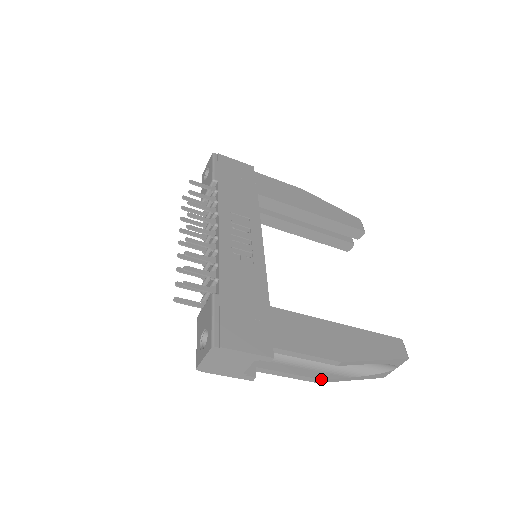
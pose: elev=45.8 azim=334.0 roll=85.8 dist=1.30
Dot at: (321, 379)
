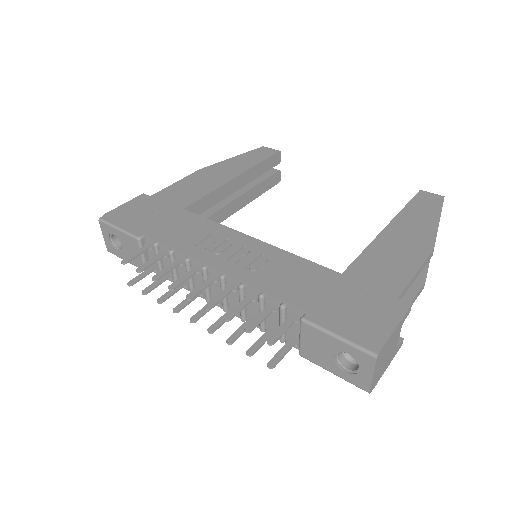
Dot at: occluded
